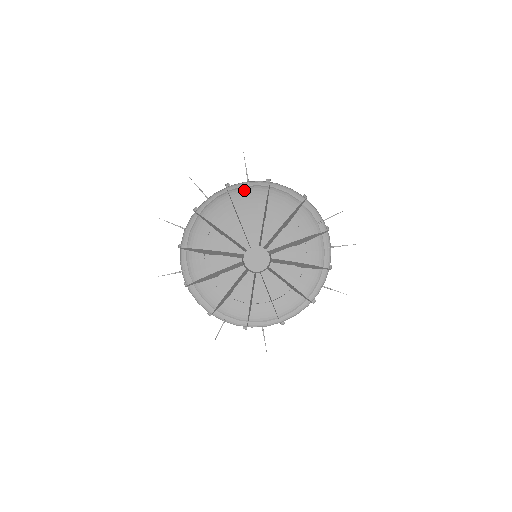
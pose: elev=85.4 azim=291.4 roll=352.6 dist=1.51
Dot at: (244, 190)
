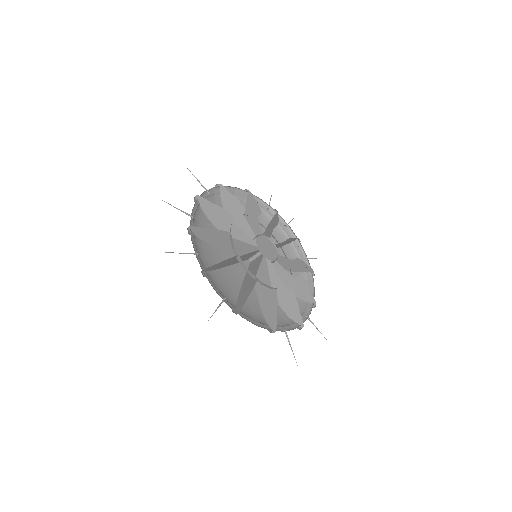
Dot at: occluded
